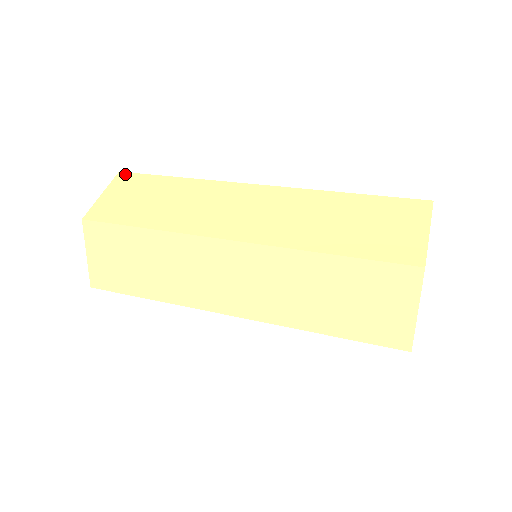
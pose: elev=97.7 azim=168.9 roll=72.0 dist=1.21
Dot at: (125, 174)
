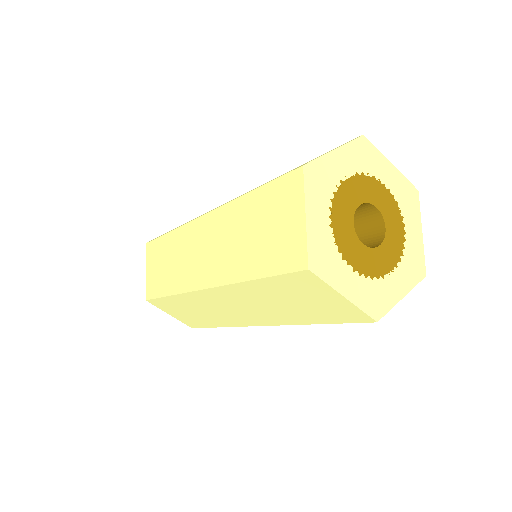
Dot at: occluded
